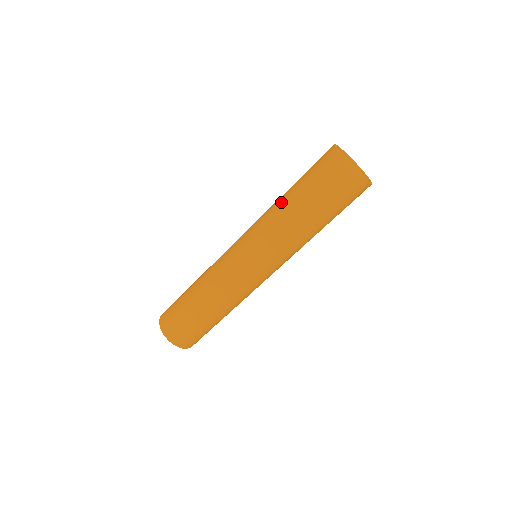
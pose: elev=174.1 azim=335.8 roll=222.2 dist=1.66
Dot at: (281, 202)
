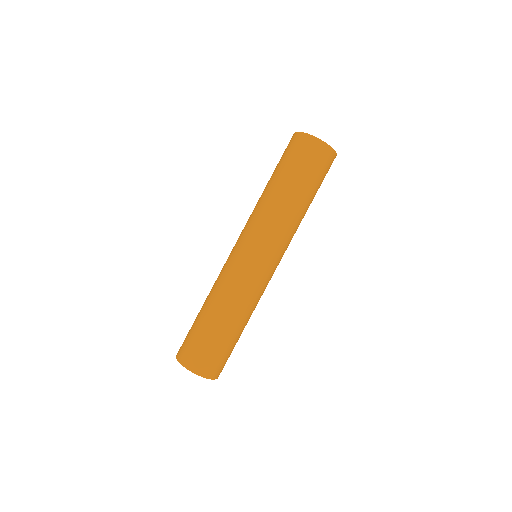
Dot at: (268, 193)
